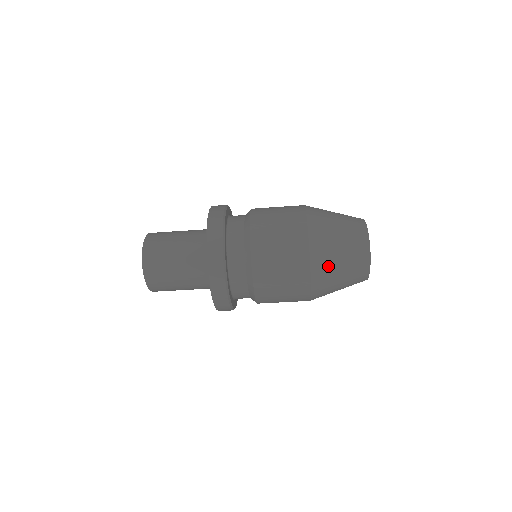
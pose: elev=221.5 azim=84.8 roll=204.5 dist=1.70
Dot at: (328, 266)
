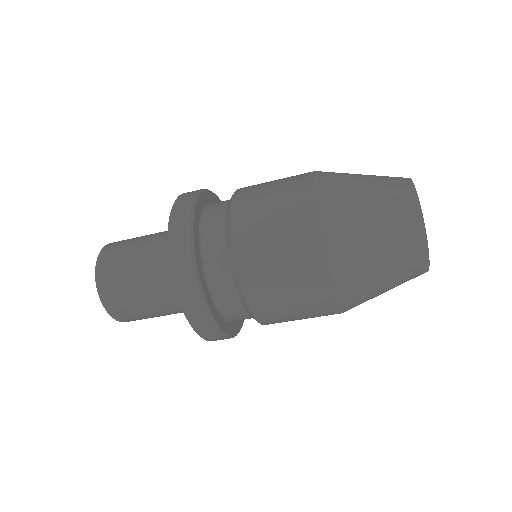
Dot at: (351, 230)
